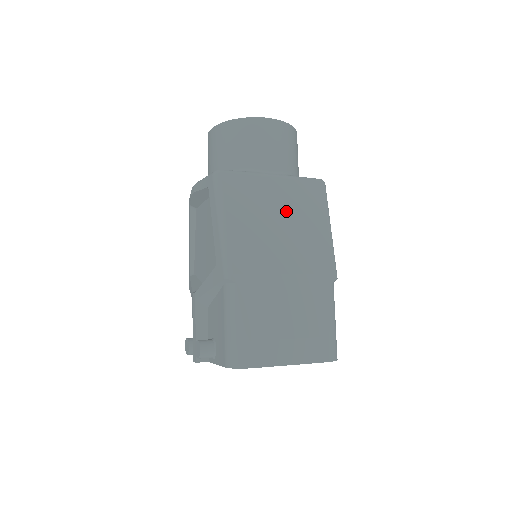
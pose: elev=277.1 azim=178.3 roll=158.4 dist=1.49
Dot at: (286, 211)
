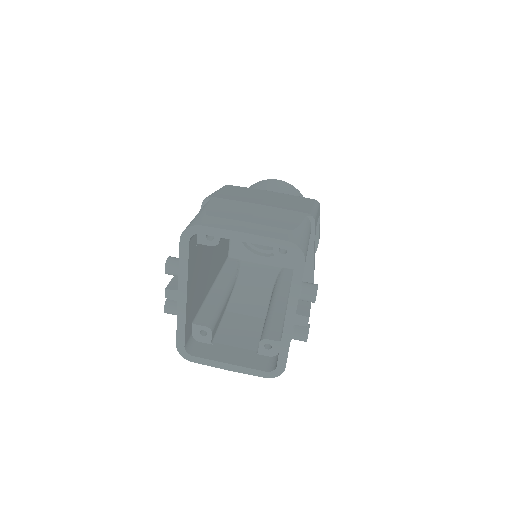
Dot at: (275, 197)
